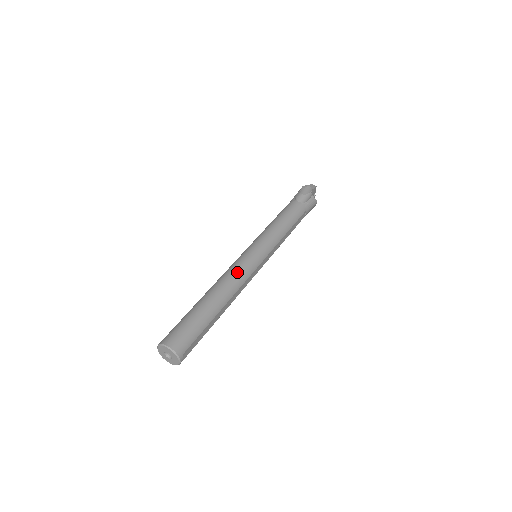
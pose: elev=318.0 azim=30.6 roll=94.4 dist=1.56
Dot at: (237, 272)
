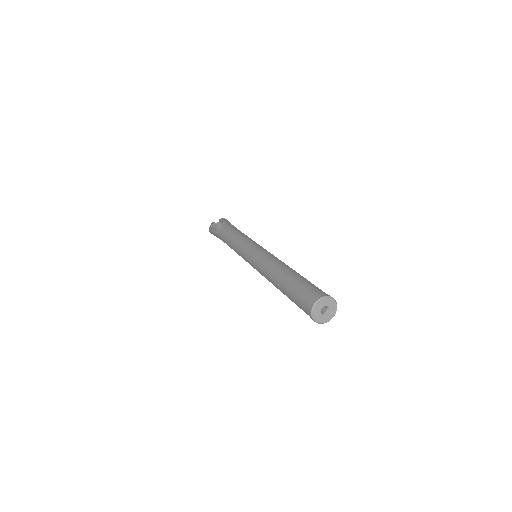
Dot at: (264, 260)
